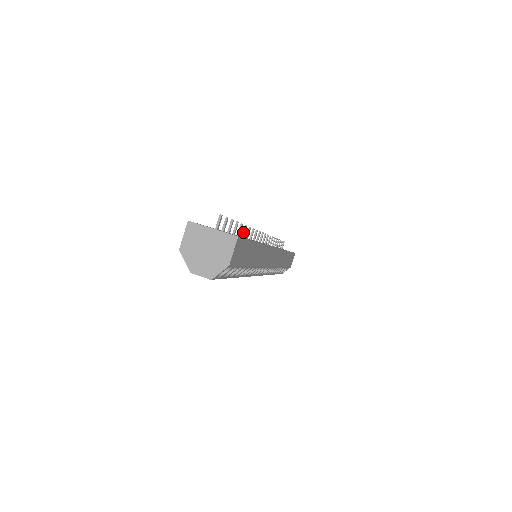
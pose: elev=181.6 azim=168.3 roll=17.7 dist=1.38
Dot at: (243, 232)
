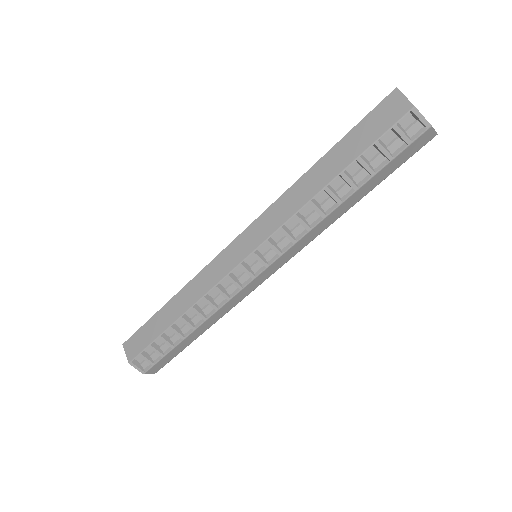
Dot at: occluded
